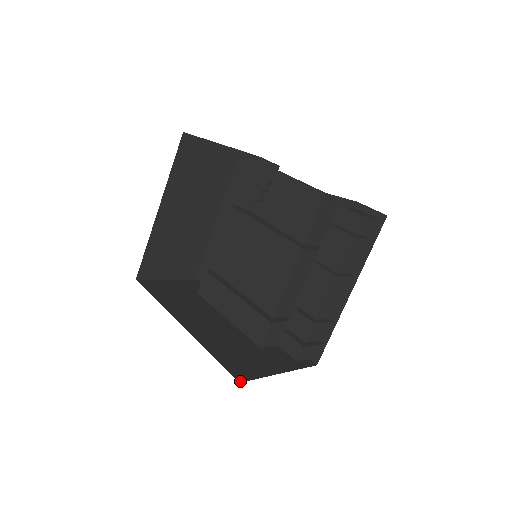
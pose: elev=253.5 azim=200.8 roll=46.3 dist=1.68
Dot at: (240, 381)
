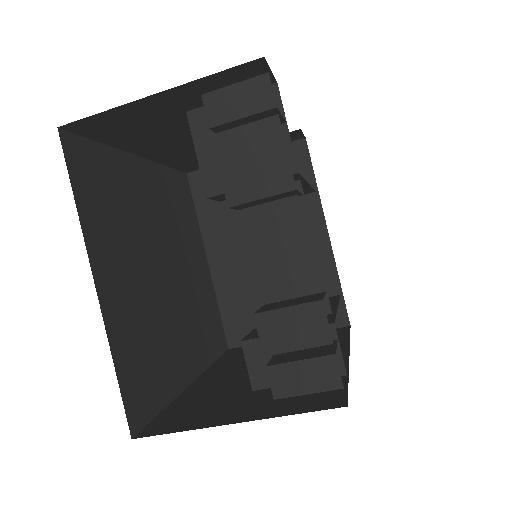
Dot at: (136, 437)
